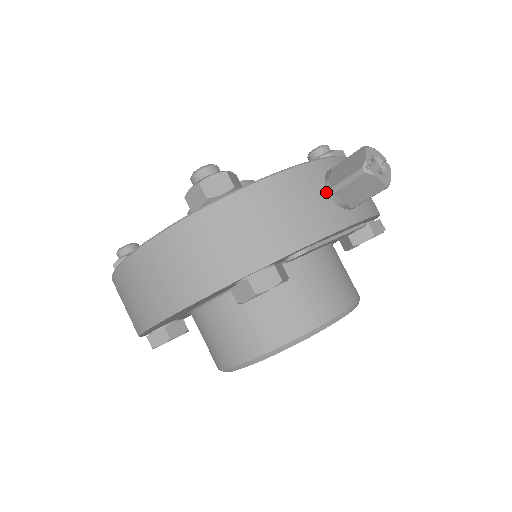
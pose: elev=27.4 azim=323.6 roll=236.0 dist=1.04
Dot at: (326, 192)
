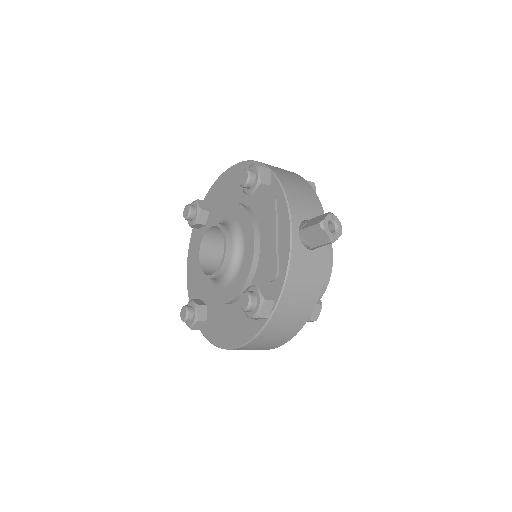
Dot at: (309, 250)
